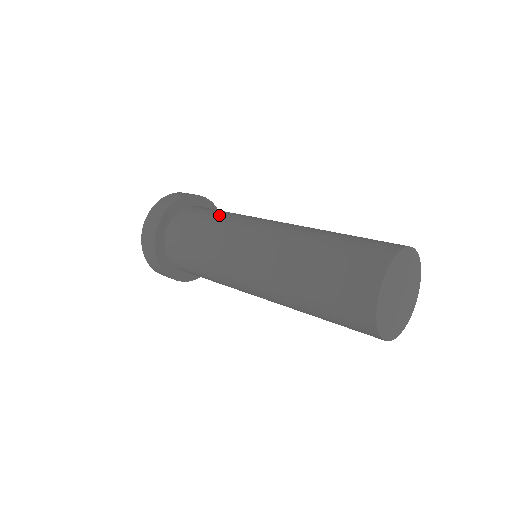
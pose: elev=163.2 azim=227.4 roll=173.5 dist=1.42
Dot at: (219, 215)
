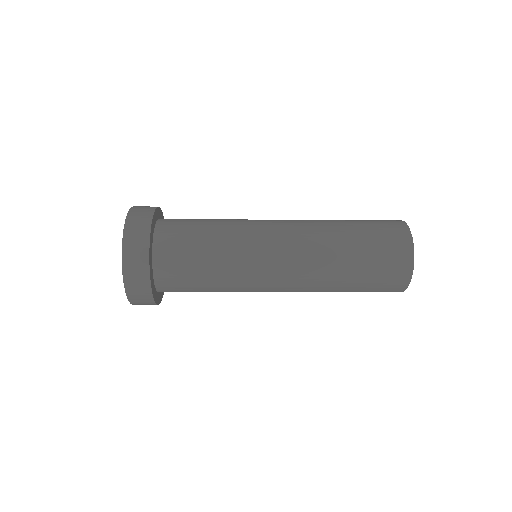
Dot at: (213, 231)
